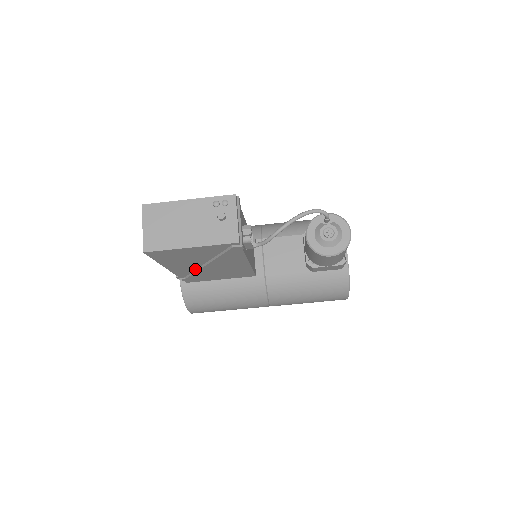
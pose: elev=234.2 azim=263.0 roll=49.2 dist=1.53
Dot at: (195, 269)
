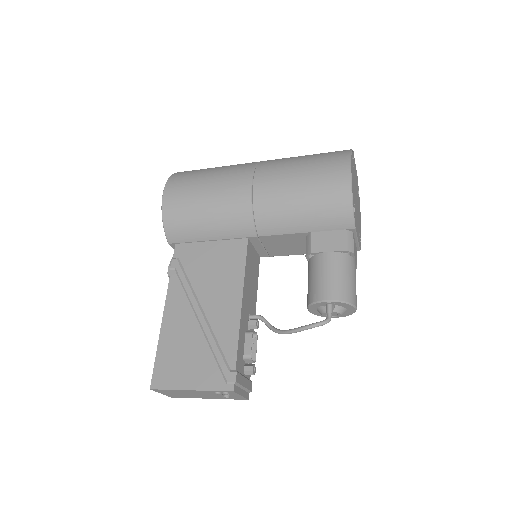
Dot at: occluded
